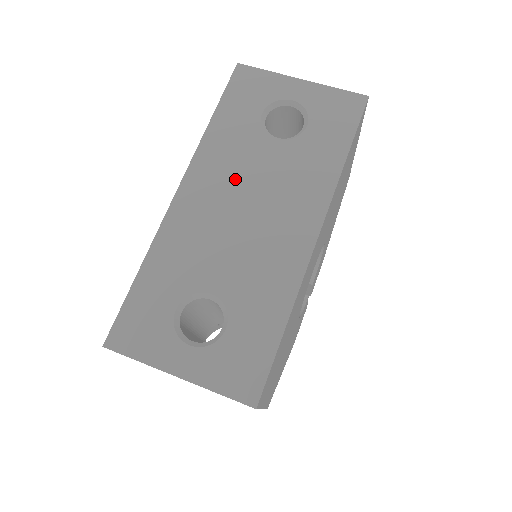
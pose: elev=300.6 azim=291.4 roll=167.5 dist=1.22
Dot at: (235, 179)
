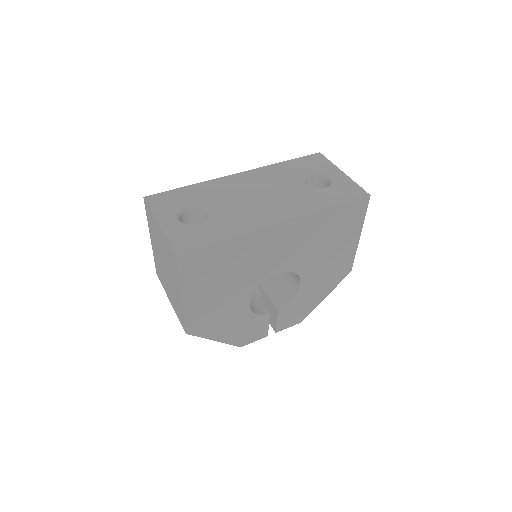
Dot at: (269, 184)
